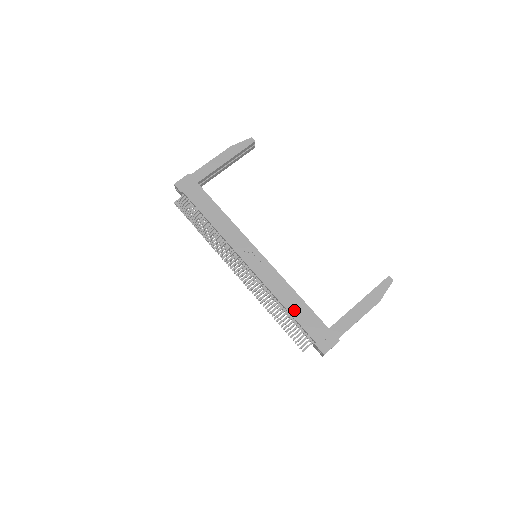
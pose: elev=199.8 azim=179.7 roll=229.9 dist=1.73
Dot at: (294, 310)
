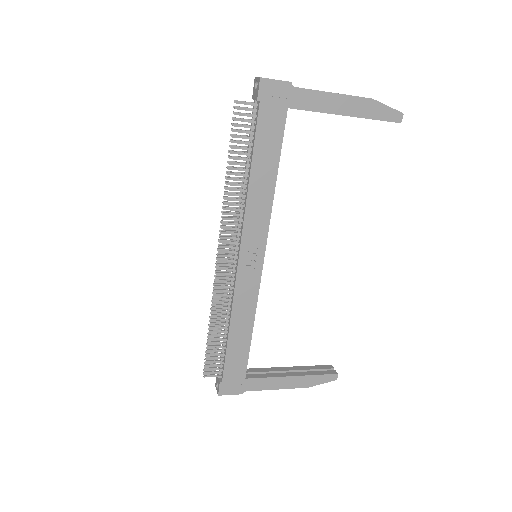
Dot at: (234, 342)
